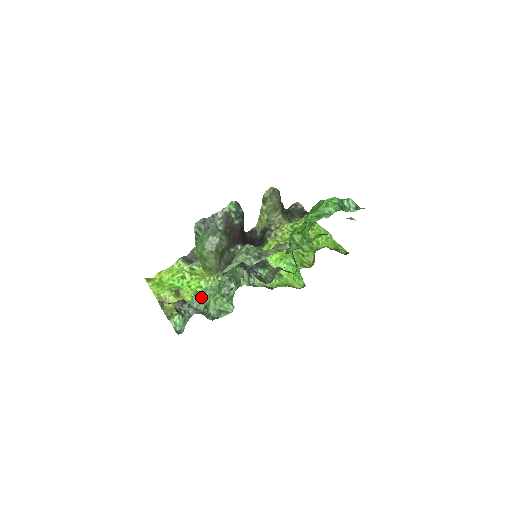
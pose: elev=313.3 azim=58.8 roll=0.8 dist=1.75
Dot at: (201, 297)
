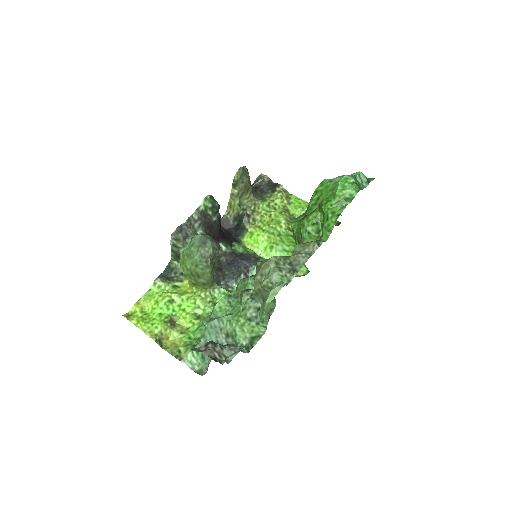
Dot at: (217, 325)
